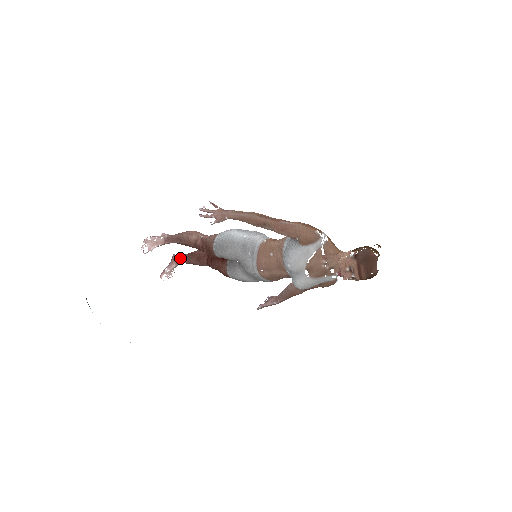
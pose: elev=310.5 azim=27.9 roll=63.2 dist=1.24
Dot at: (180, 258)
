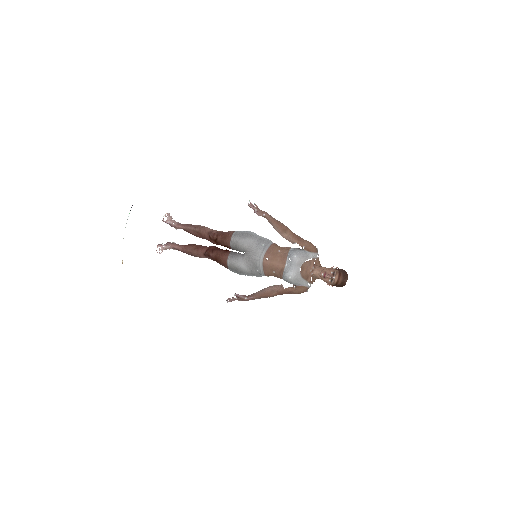
Dot at: (177, 244)
